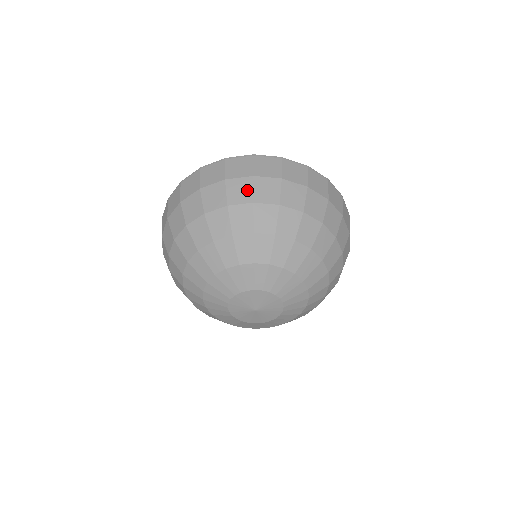
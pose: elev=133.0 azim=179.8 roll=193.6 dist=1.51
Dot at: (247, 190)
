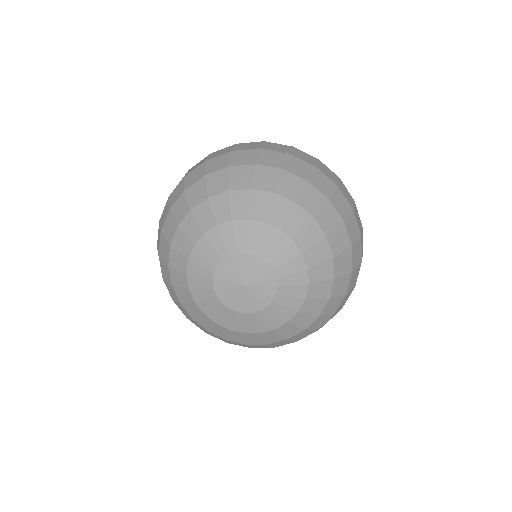
Dot at: (306, 171)
